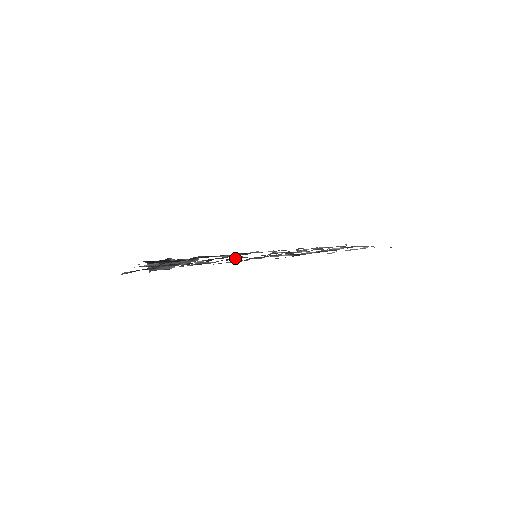
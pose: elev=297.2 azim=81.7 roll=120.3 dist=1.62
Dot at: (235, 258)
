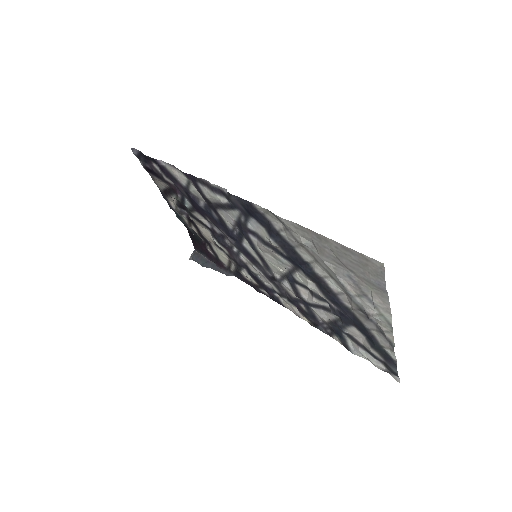
Dot at: (236, 241)
